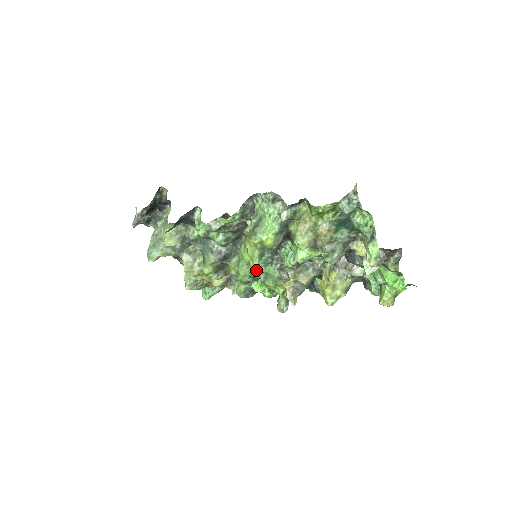
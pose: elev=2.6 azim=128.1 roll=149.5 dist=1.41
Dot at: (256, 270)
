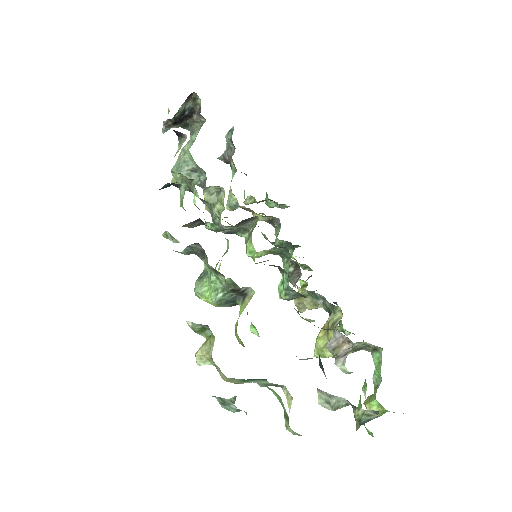
Dot at: occluded
